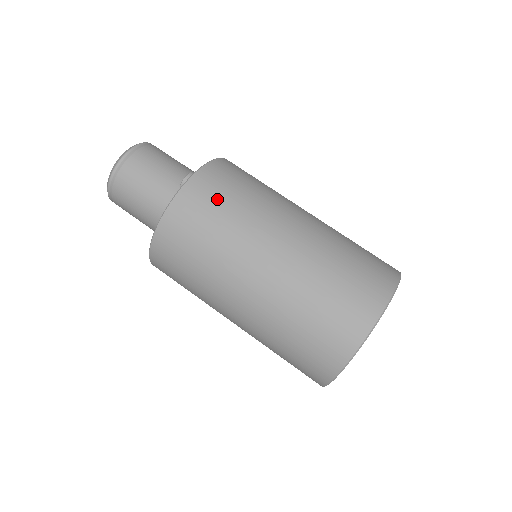
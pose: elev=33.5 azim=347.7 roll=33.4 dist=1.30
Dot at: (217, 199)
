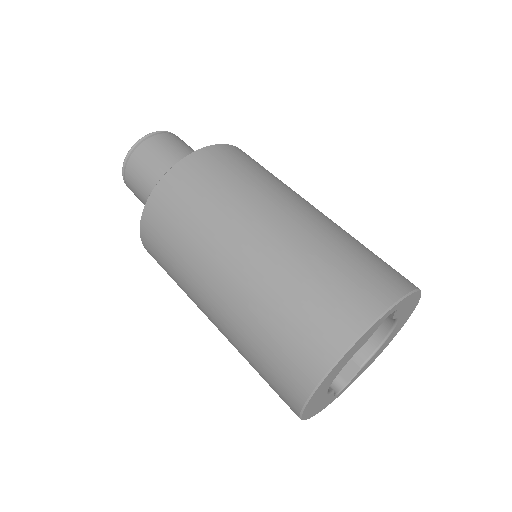
Dot at: (218, 171)
